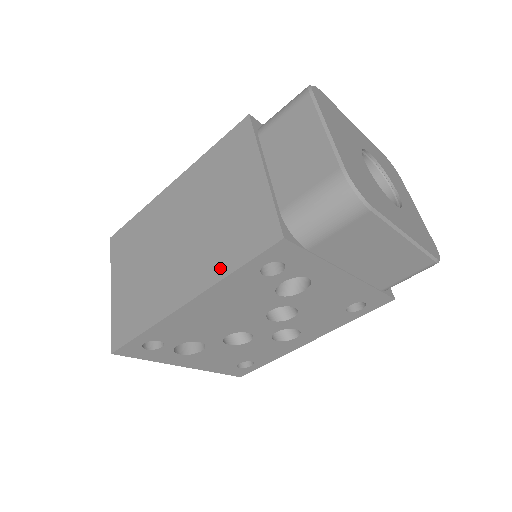
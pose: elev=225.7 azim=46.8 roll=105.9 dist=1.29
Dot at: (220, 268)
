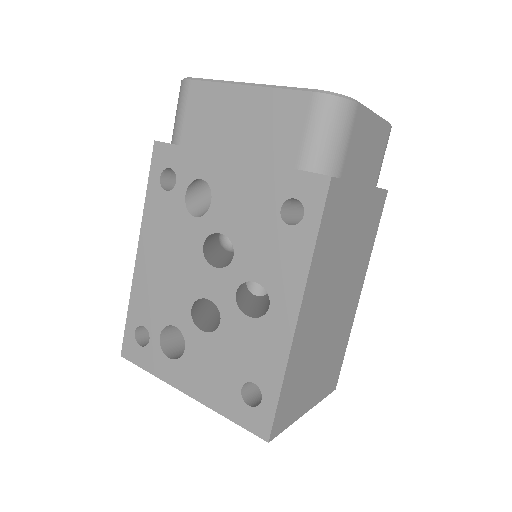
Dot at: occluded
